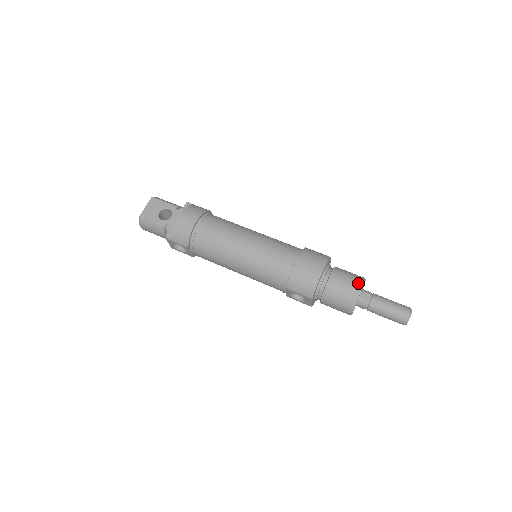
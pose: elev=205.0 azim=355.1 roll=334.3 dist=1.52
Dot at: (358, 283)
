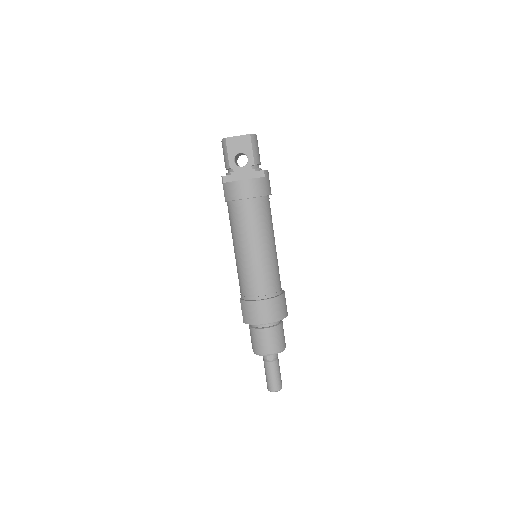
Dot at: (273, 350)
